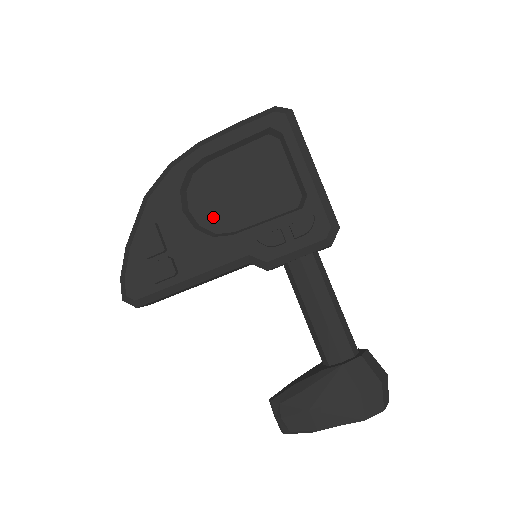
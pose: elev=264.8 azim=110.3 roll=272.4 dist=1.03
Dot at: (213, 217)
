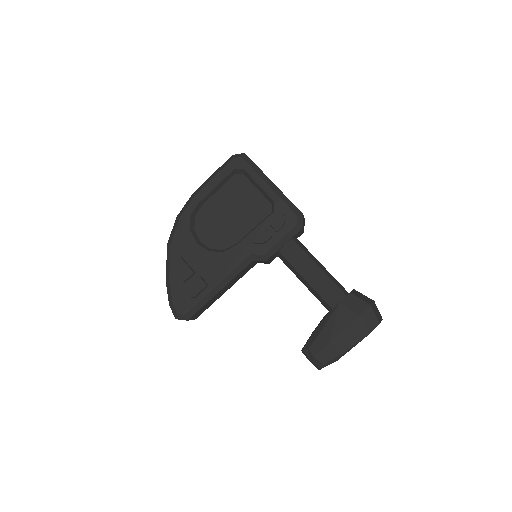
Dot at: (218, 240)
